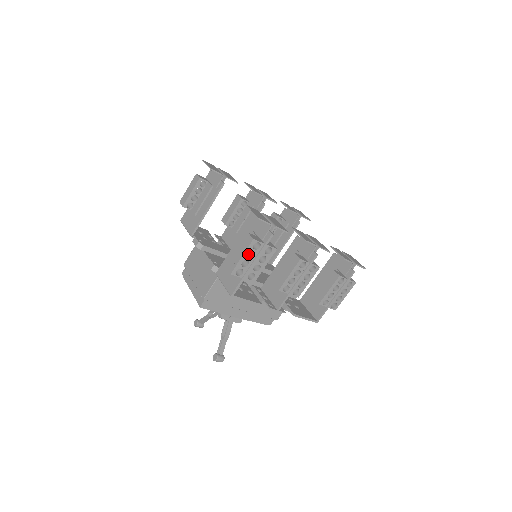
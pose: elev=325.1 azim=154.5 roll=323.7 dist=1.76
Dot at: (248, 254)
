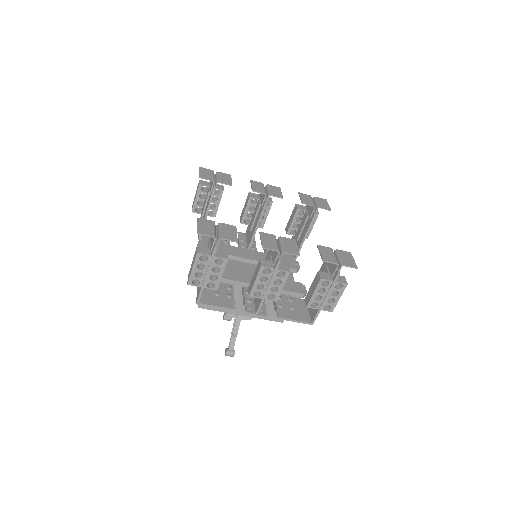
Dot at: (203, 265)
